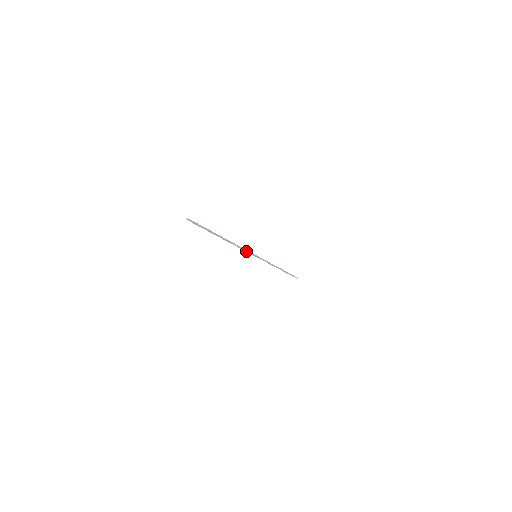
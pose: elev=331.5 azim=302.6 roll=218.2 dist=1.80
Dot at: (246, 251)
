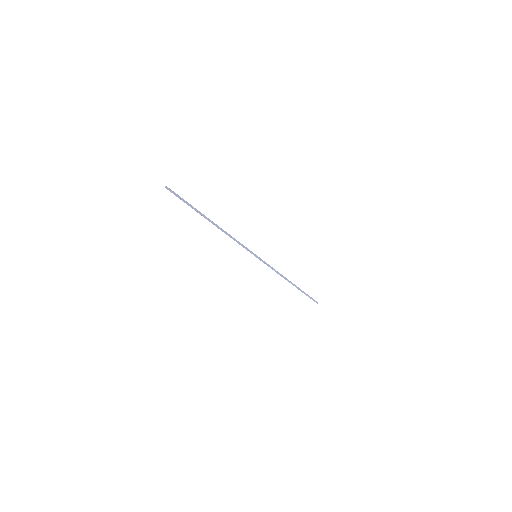
Dot at: (242, 246)
